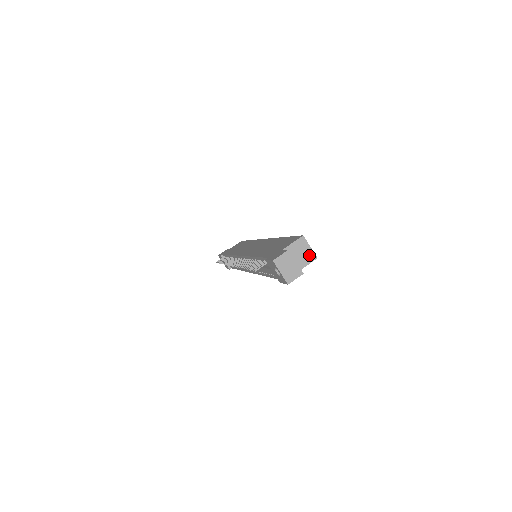
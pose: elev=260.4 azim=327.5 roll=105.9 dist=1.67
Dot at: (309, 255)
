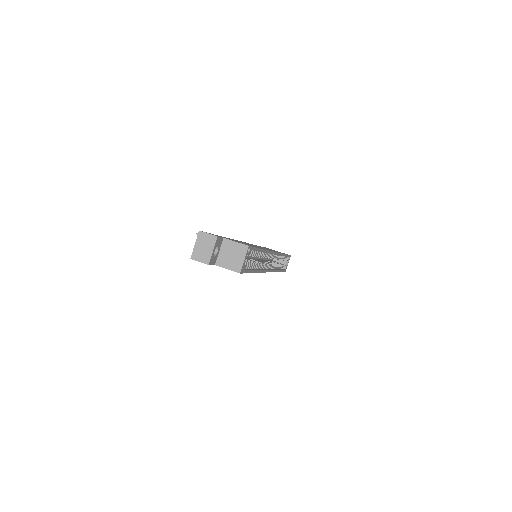
Dot at: (237, 264)
